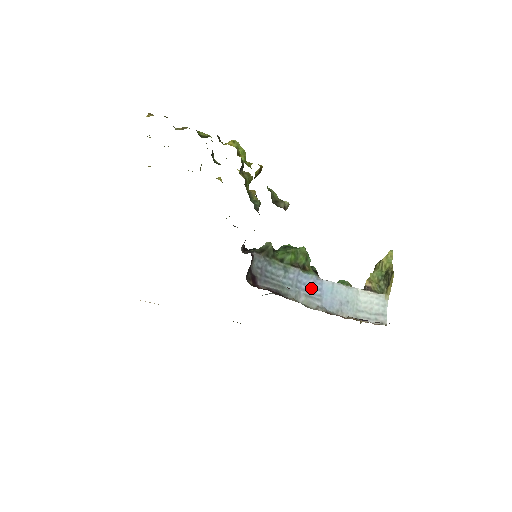
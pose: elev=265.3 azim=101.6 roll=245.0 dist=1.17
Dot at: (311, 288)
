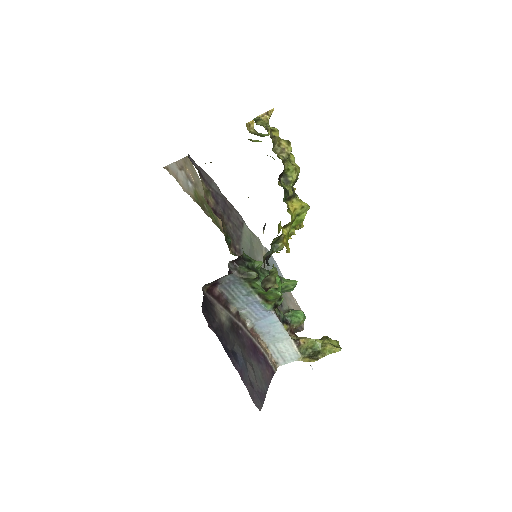
Dot at: (258, 311)
